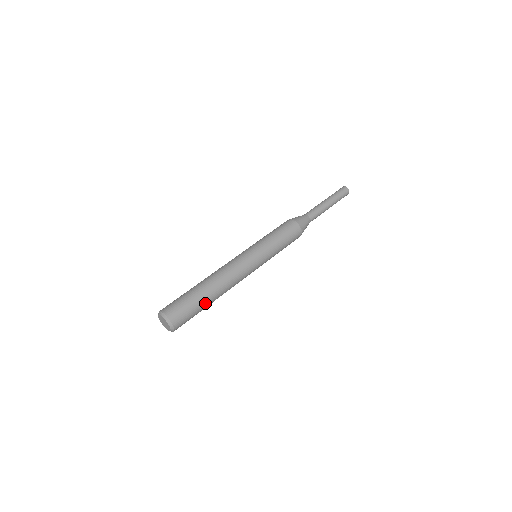
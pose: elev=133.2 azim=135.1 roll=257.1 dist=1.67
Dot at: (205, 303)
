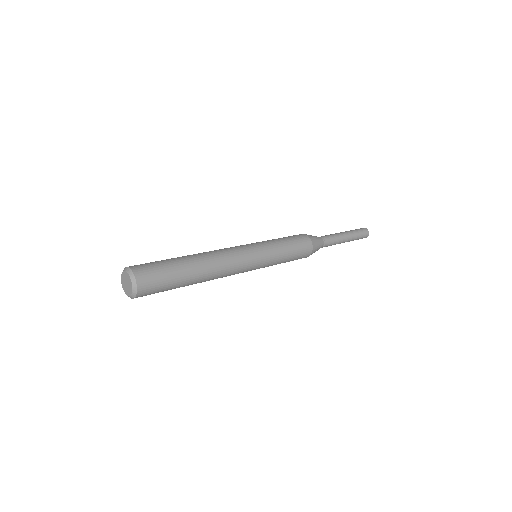
Dot at: (179, 262)
